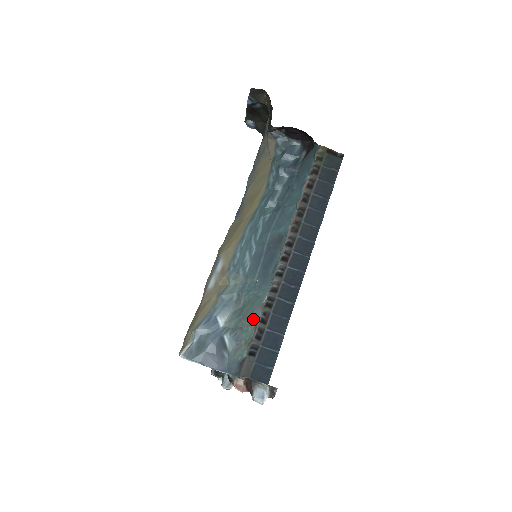
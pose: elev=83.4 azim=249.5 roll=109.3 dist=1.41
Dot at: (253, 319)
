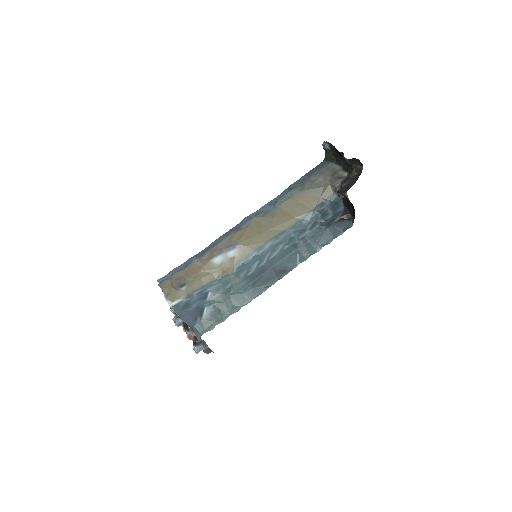
Dot at: (231, 310)
